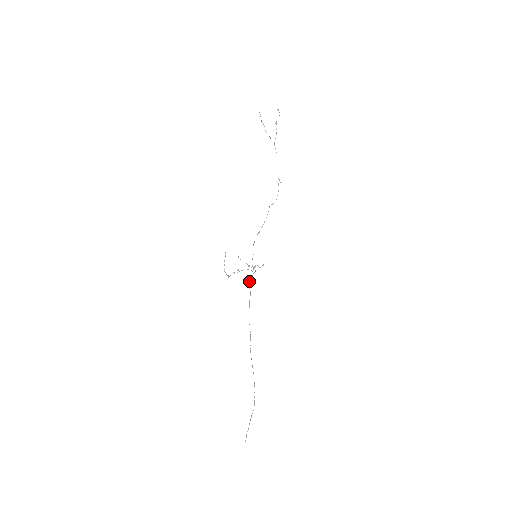
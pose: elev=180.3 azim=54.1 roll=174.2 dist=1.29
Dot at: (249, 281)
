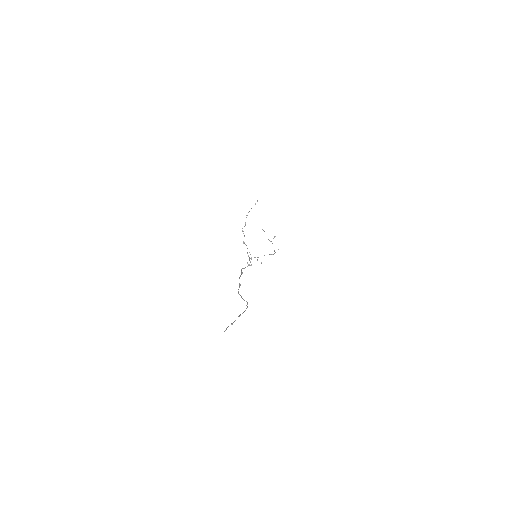
Dot at: (242, 268)
